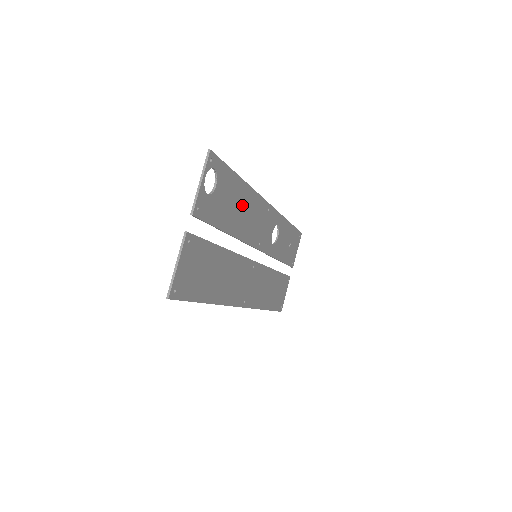
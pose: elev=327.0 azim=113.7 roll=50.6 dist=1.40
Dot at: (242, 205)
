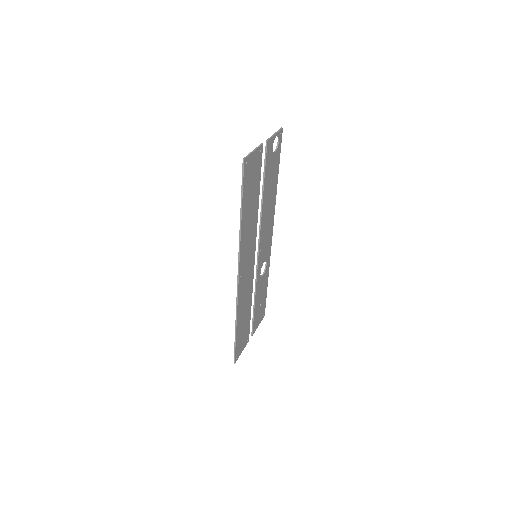
Dot at: (271, 196)
